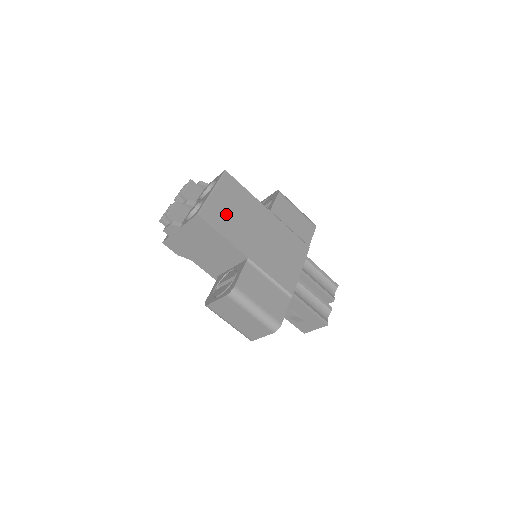
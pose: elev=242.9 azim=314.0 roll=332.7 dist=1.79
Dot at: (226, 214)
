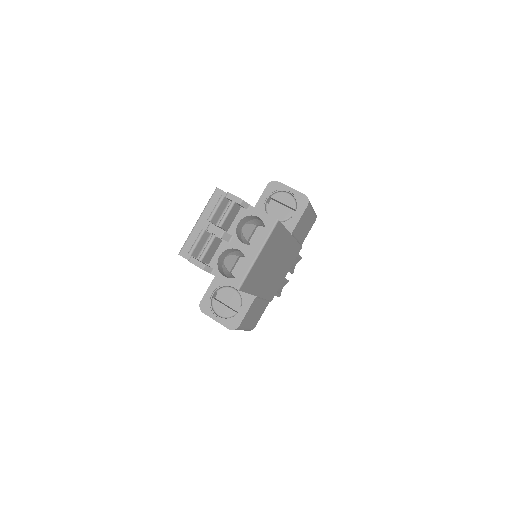
Dot at: (259, 270)
